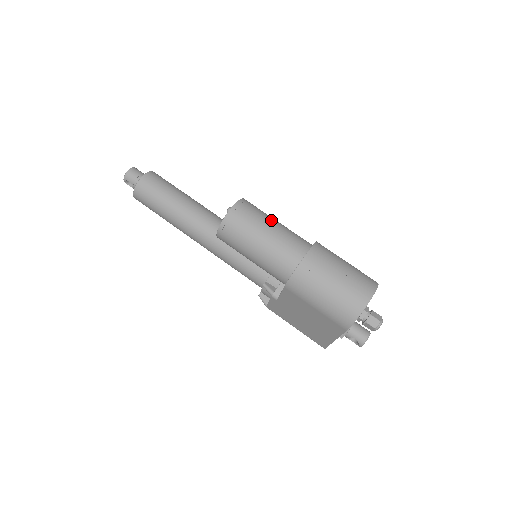
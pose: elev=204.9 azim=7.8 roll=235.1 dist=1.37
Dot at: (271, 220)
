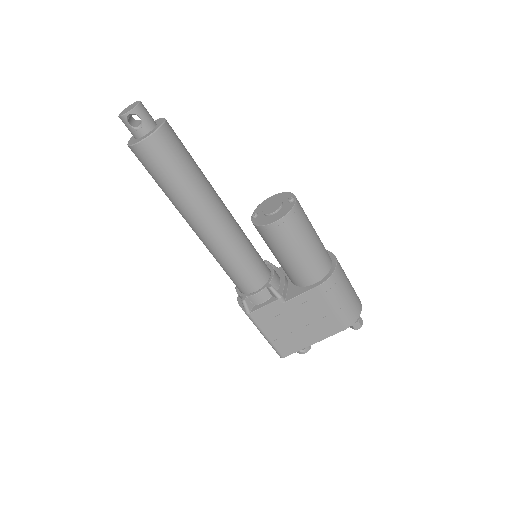
Dot at: occluded
